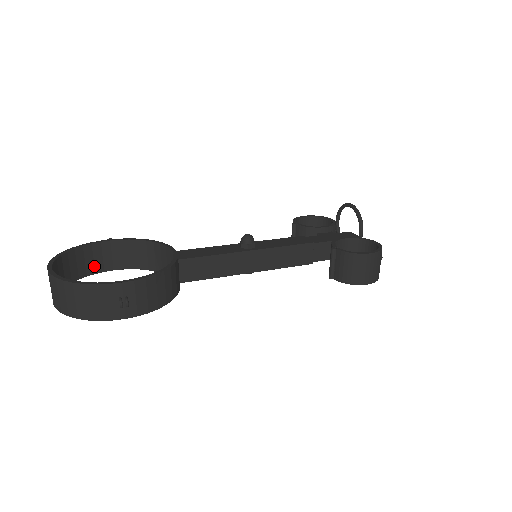
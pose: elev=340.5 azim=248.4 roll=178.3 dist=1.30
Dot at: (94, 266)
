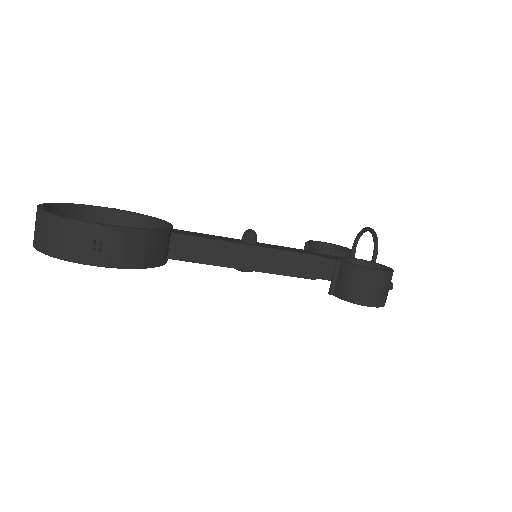
Dot at: occluded
